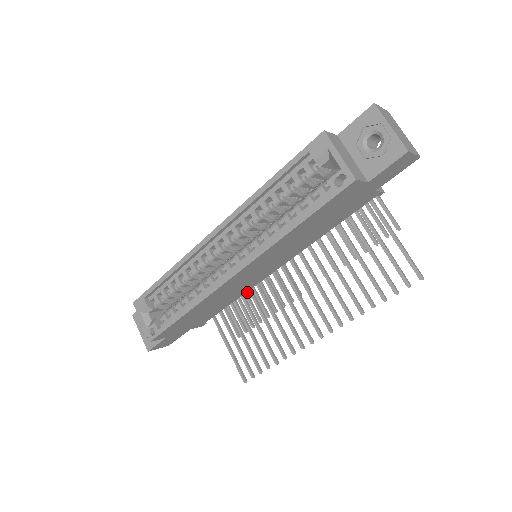
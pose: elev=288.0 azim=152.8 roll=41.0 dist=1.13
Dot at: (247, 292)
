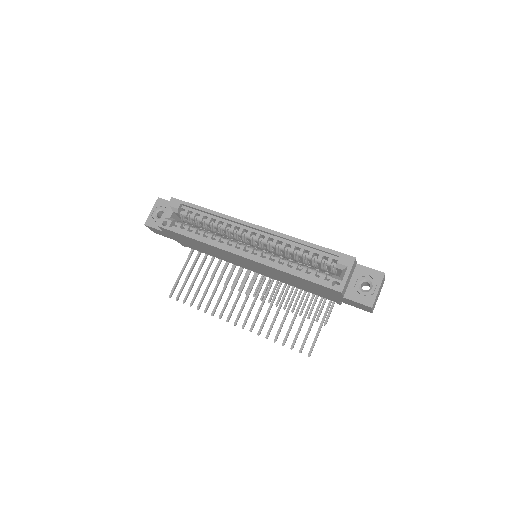
Dot at: occluded
